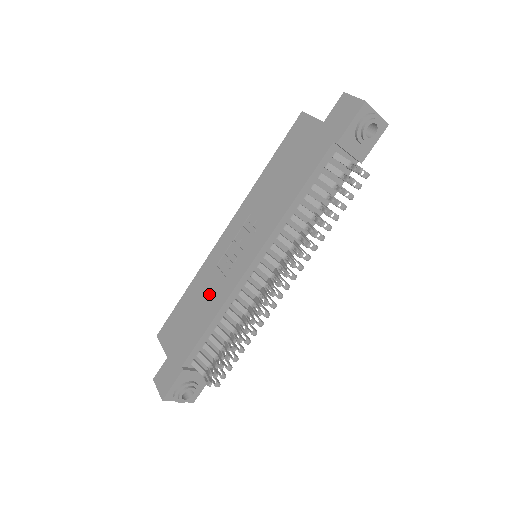
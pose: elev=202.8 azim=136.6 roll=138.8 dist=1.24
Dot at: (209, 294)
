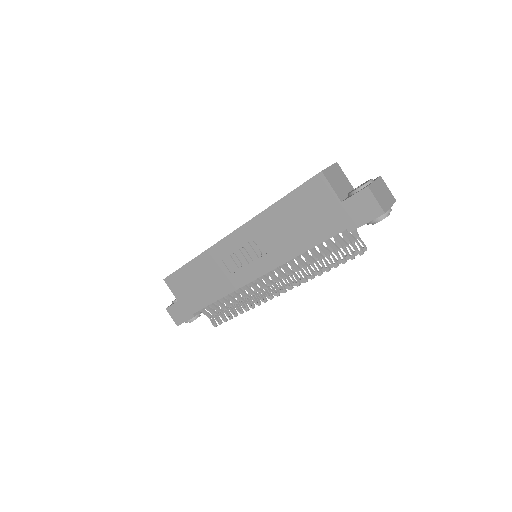
Dot at: (215, 278)
